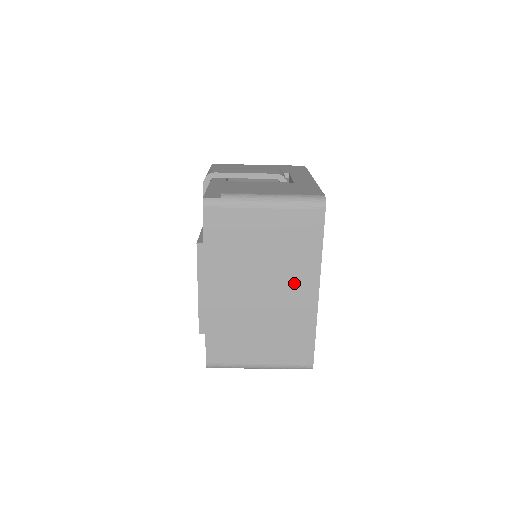
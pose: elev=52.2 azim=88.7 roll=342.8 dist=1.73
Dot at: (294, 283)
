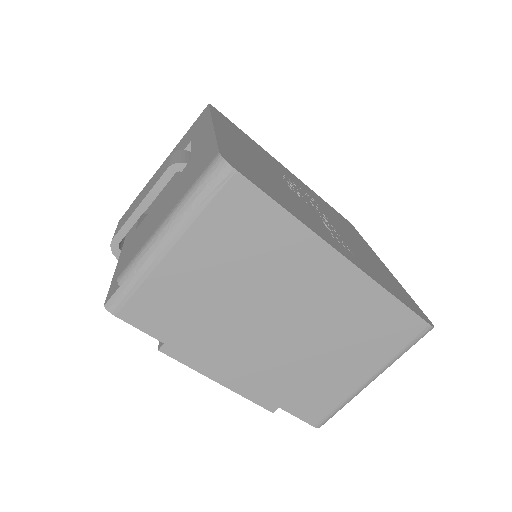
Dot at: (305, 278)
